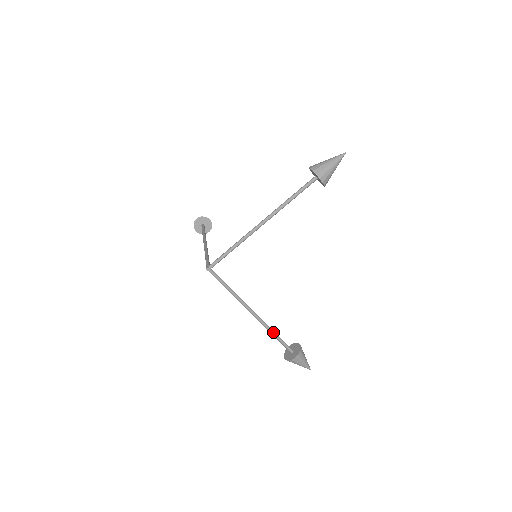
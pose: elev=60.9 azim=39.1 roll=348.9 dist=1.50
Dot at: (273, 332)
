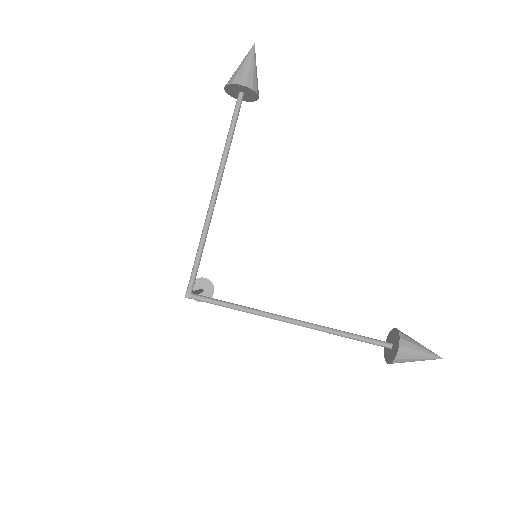
Dot at: occluded
